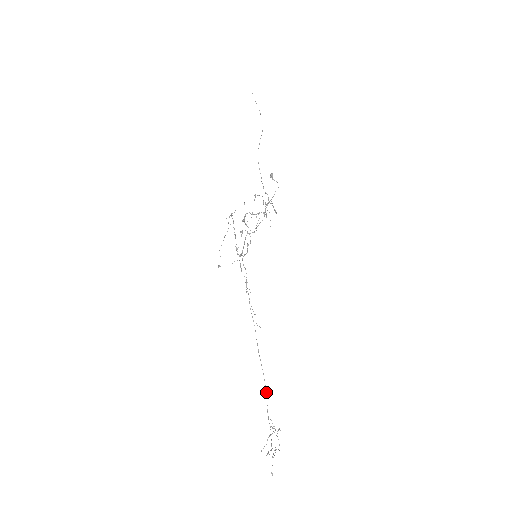
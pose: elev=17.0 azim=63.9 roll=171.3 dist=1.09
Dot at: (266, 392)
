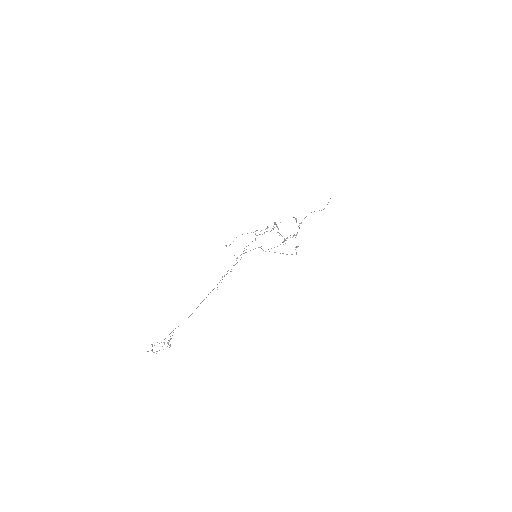
Dot at: occluded
